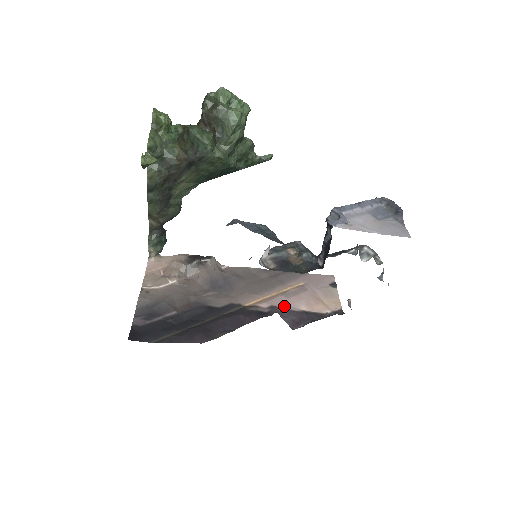
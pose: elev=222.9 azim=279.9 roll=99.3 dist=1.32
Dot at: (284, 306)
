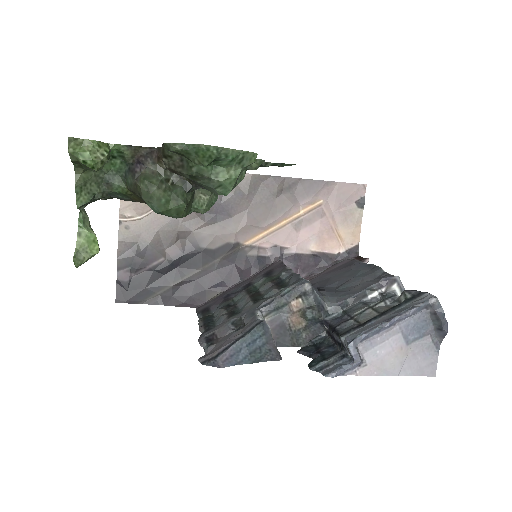
Dot at: (290, 246)
